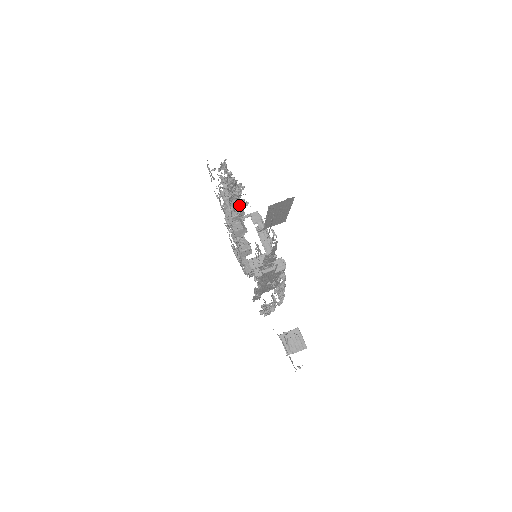
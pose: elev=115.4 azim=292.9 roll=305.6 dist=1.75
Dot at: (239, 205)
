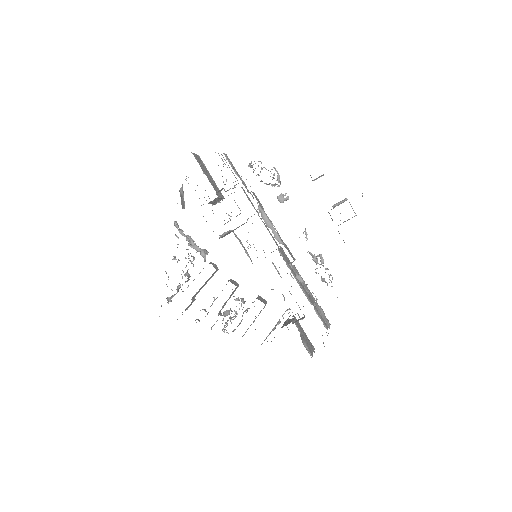
Dot at: occluded
